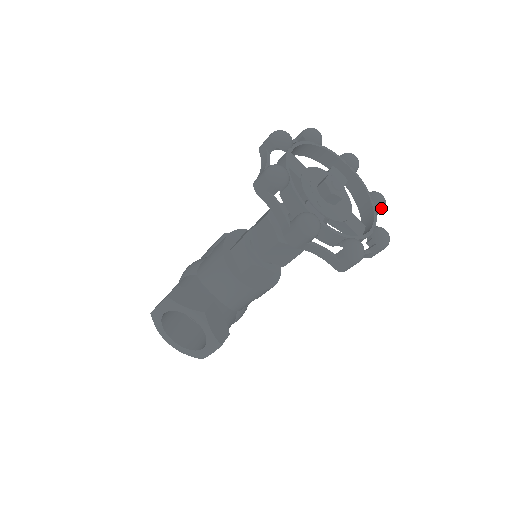
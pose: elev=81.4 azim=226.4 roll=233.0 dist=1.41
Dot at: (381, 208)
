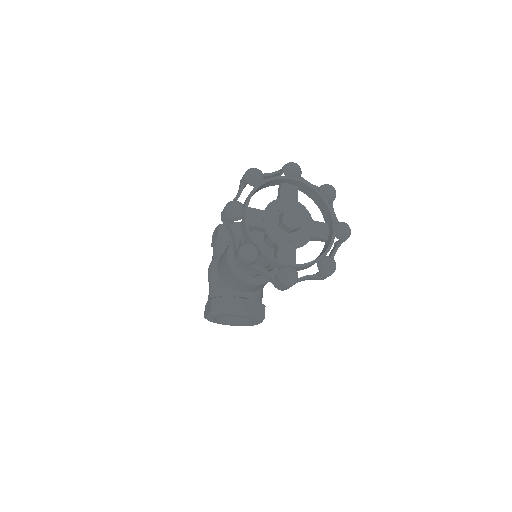
Dot at: (334, 199)
